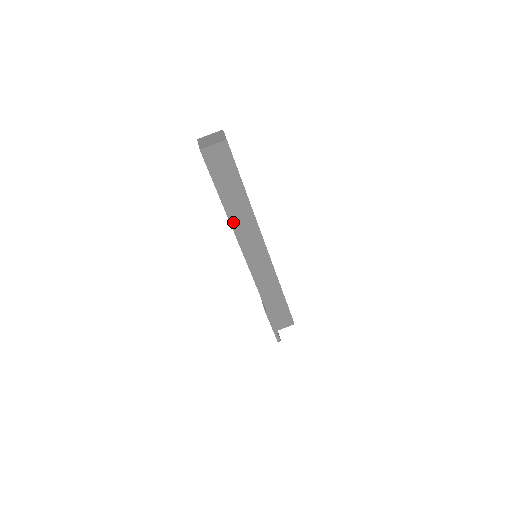
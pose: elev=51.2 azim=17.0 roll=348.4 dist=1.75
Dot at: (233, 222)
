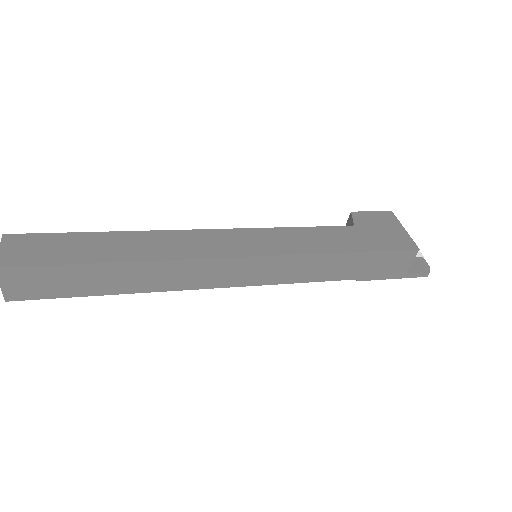
Dot at: (161, 288)
